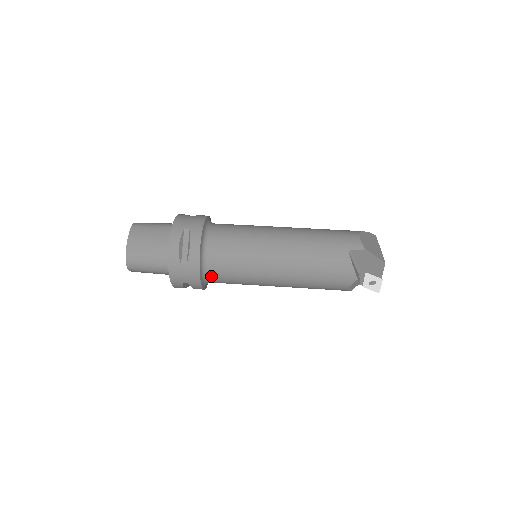
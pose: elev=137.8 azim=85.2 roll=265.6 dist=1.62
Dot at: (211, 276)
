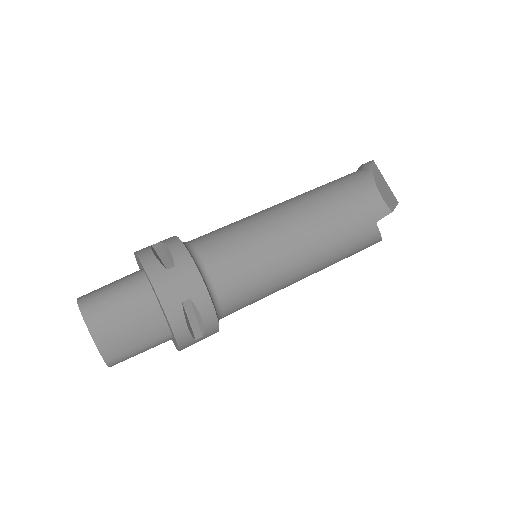
Dot at: occluded
